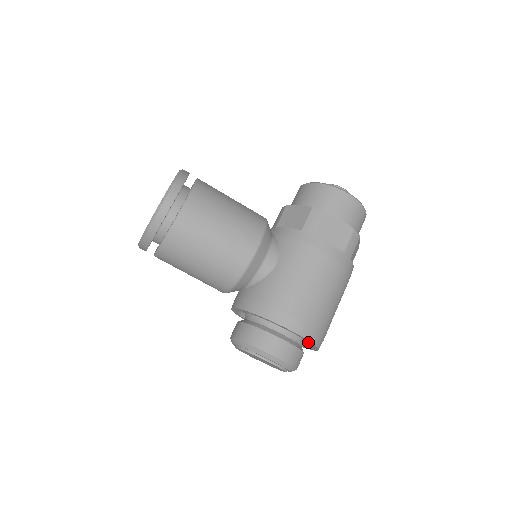
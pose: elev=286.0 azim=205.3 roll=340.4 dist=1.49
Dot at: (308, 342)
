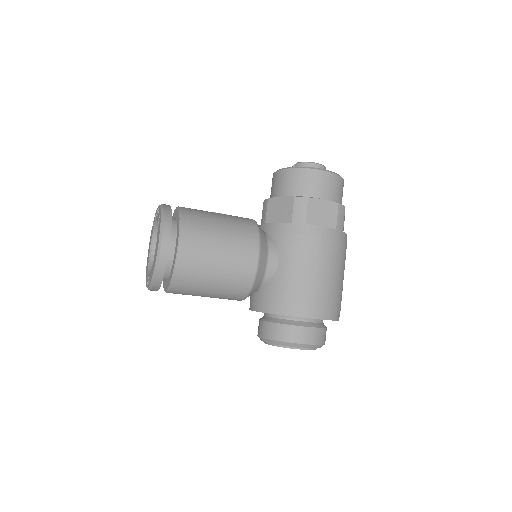
Dot at: occluded
